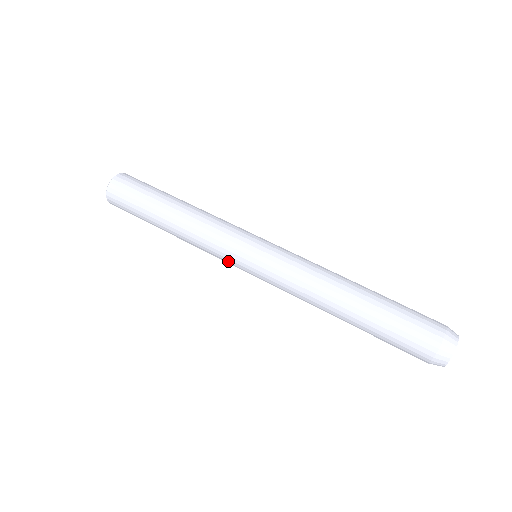
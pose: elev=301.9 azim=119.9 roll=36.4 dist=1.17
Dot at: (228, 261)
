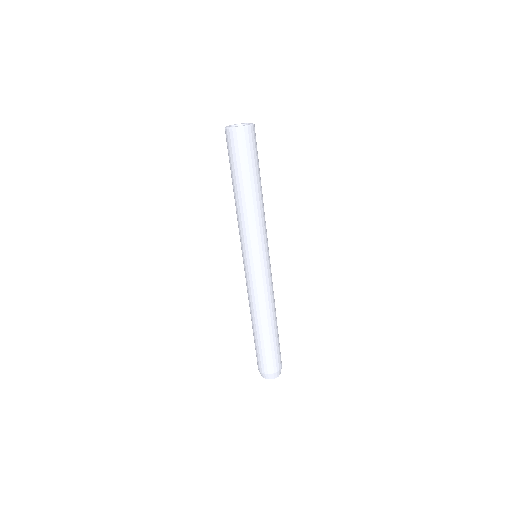
Dot at: occluded
